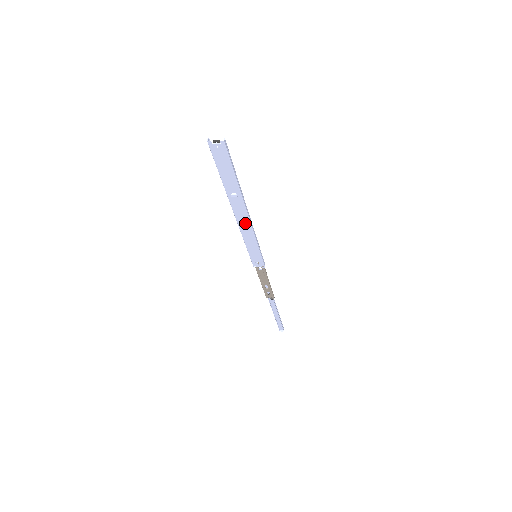
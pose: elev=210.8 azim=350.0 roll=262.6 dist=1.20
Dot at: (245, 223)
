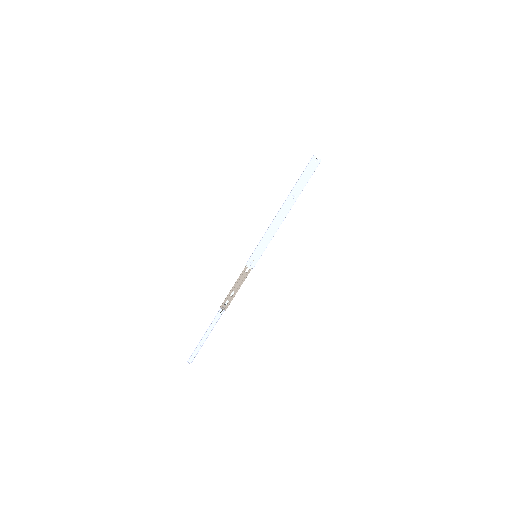
Dot at: (278, 222)
